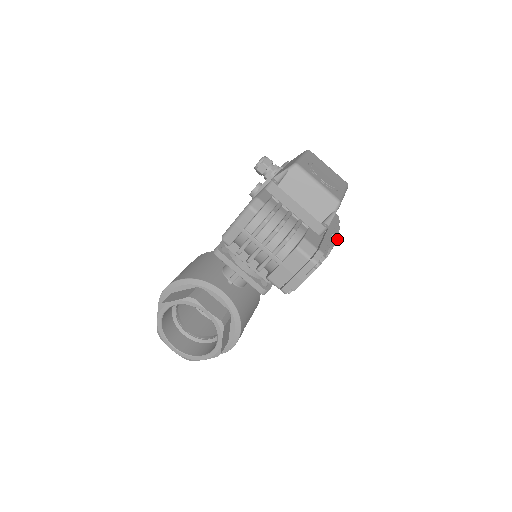
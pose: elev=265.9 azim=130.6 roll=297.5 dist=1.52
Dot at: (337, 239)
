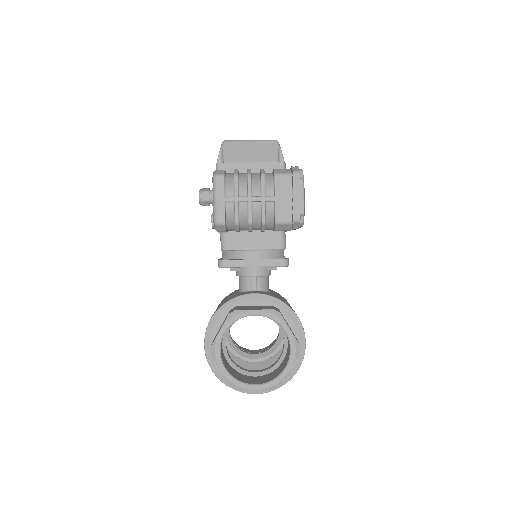
Dot at: occluded
